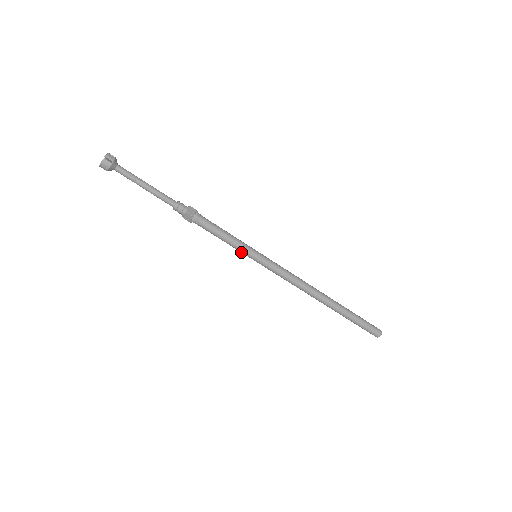
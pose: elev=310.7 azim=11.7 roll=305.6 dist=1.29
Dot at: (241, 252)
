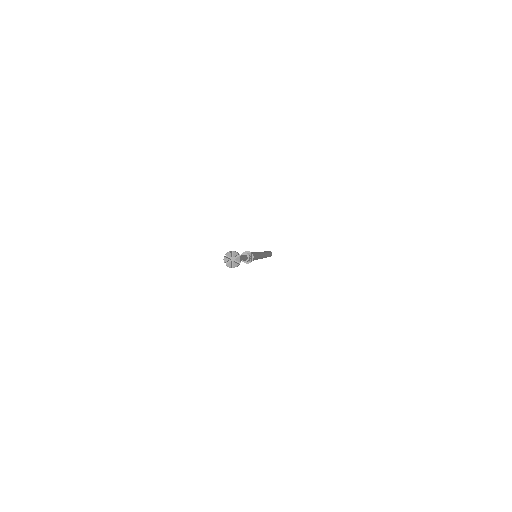
Dot at: occluded
